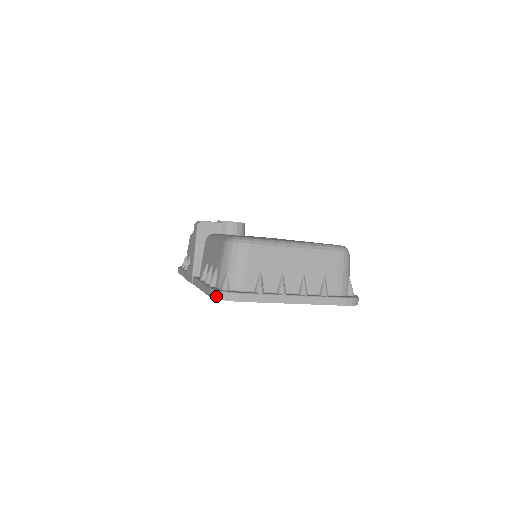
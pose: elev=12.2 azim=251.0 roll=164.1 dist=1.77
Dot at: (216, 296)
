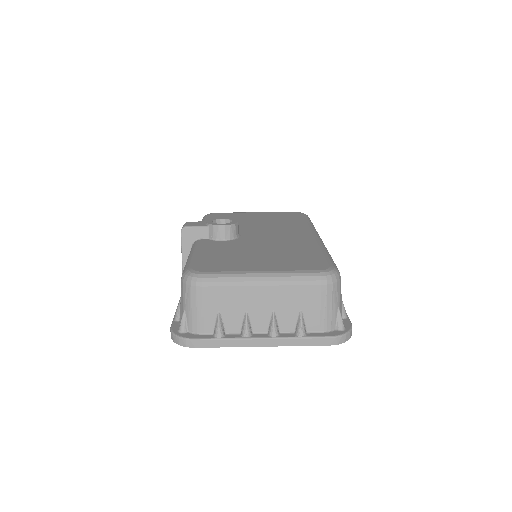
Dot at: (172, 339)
